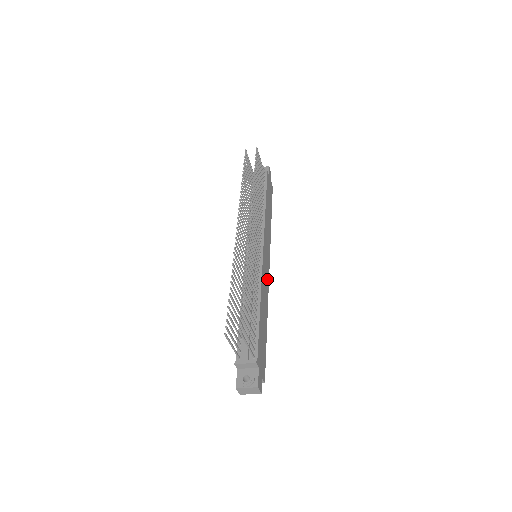
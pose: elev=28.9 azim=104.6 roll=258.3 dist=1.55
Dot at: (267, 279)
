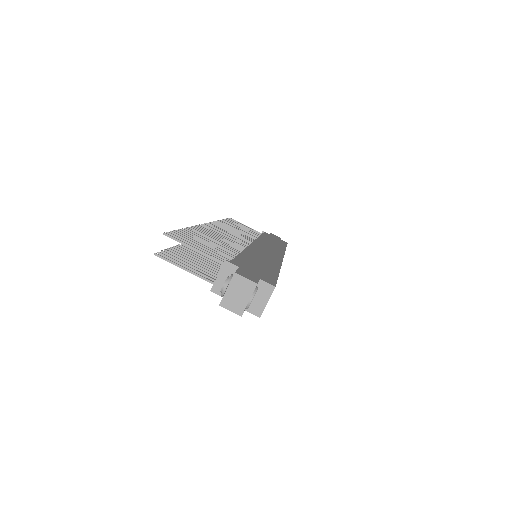
Dot at: (275, 257)
